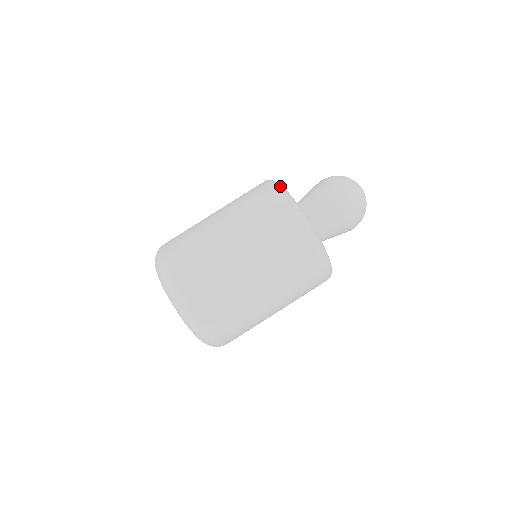
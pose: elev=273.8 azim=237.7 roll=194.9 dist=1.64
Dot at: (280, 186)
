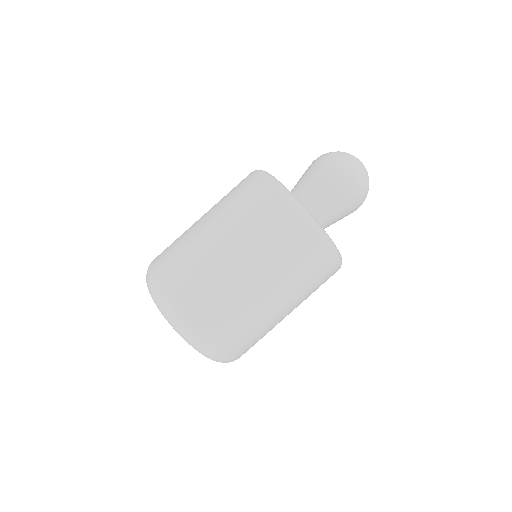
Dot at: occluded
